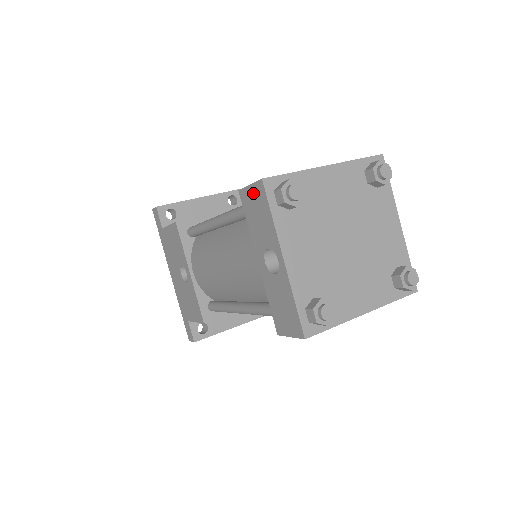
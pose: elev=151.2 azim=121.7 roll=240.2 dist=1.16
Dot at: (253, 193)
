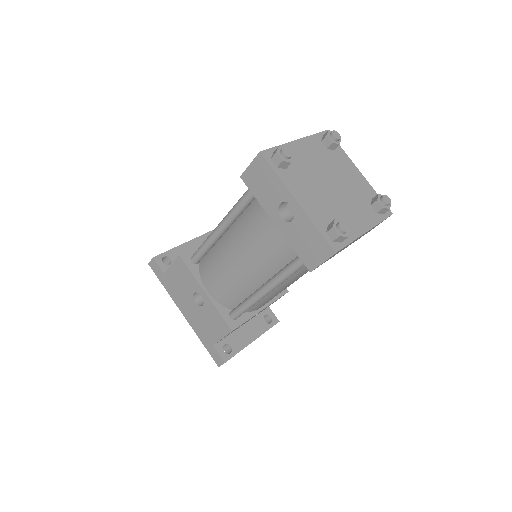
Dot at: (254, 169)
